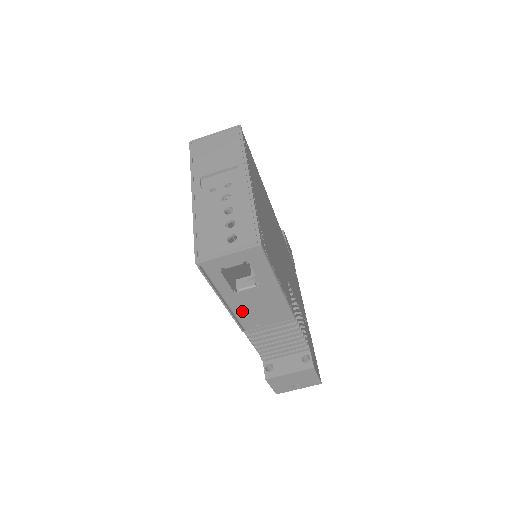
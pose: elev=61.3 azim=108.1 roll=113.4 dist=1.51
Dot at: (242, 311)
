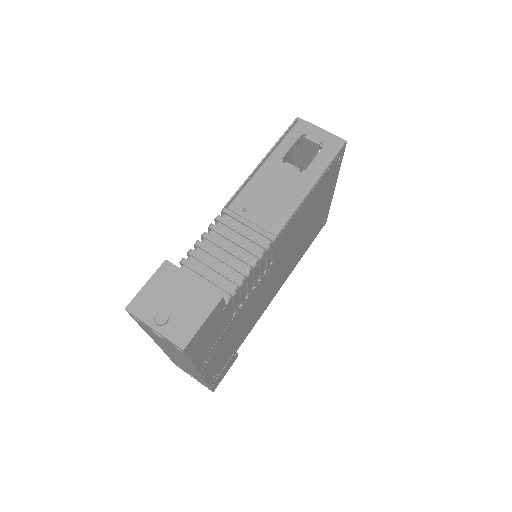
Dot at: (259, 183)
